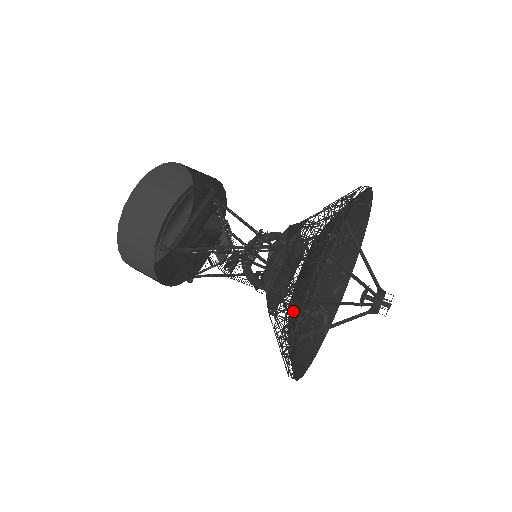
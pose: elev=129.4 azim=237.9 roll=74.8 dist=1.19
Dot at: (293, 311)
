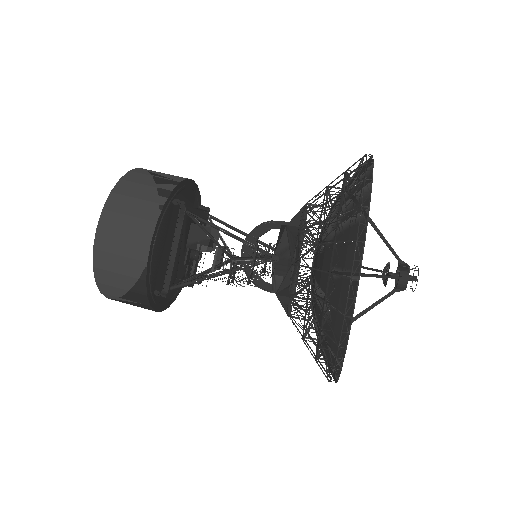
Dot at: (322, 337)
